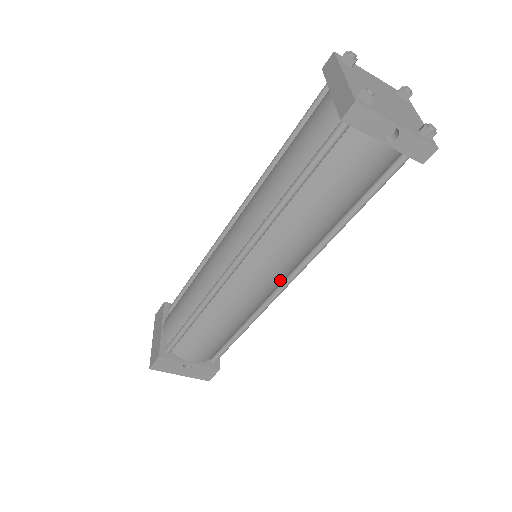
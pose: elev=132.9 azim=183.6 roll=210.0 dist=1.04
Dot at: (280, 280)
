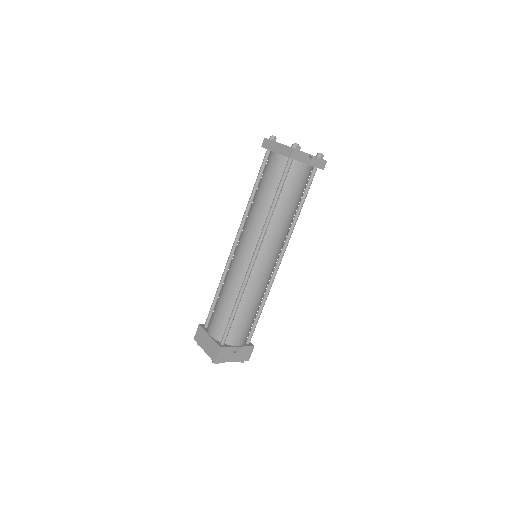
Dot at: (276, 260)
